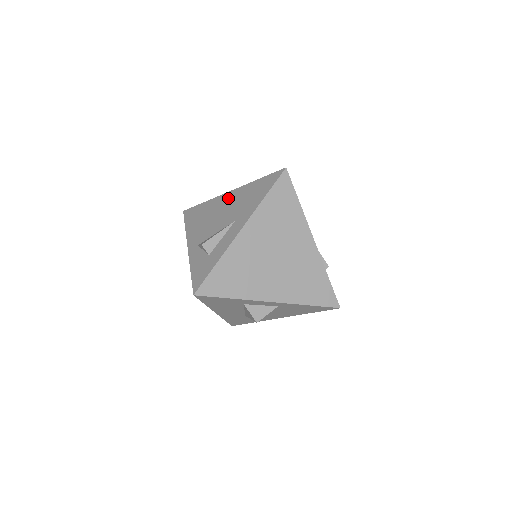
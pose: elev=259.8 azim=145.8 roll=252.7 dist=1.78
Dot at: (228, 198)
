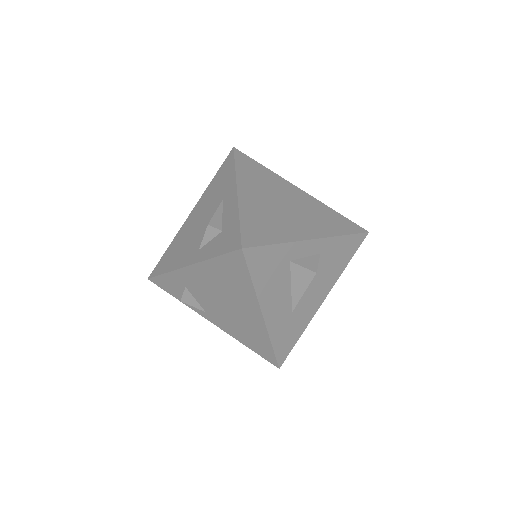
Dot at: (194, 213)
